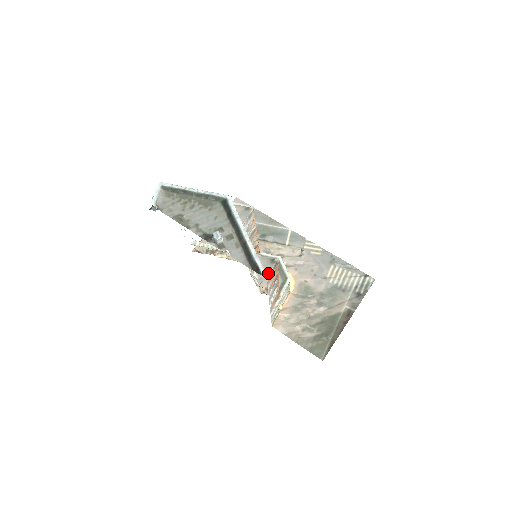
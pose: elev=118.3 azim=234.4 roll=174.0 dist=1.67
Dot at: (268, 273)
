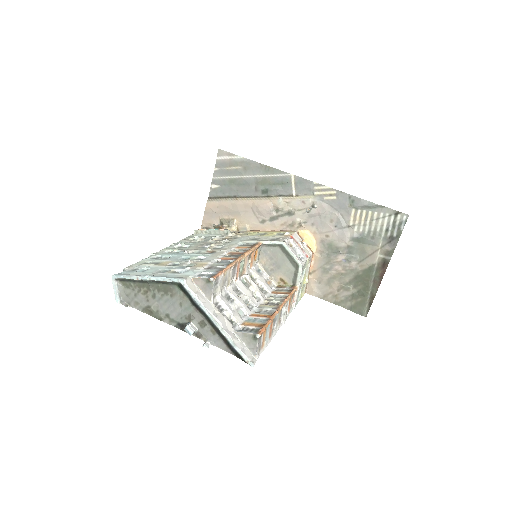
Dot at: (255, 351)
